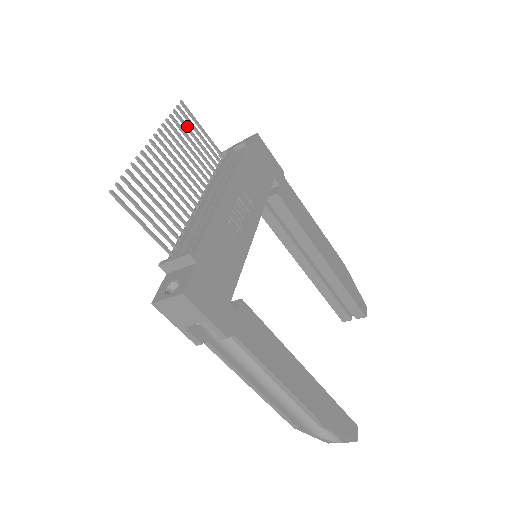
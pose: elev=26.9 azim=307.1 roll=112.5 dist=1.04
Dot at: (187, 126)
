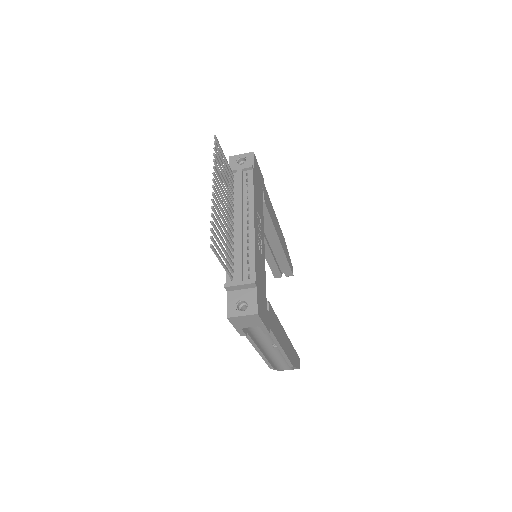
Dot at: (220, 159)
